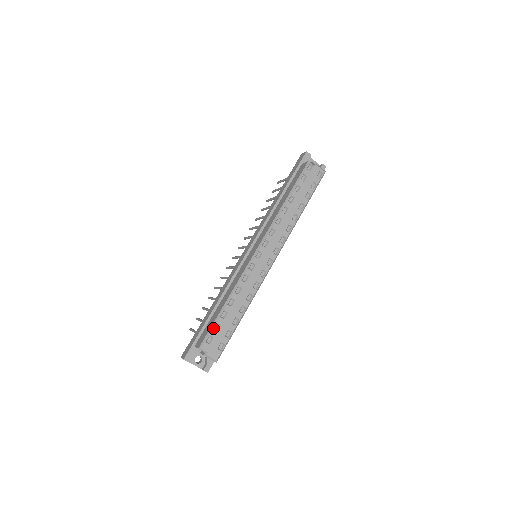
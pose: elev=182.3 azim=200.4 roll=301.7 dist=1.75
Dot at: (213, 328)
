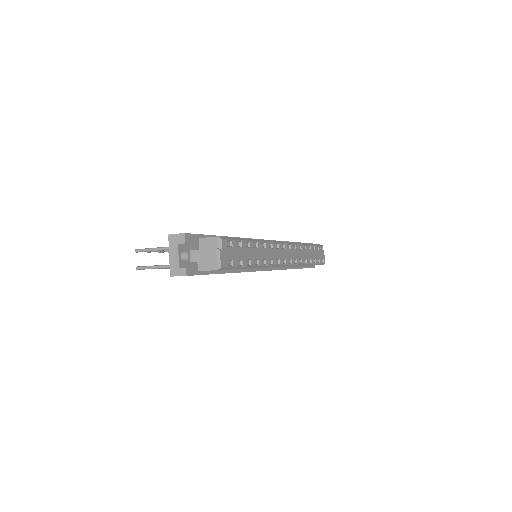
Dot at: (237, 240)
